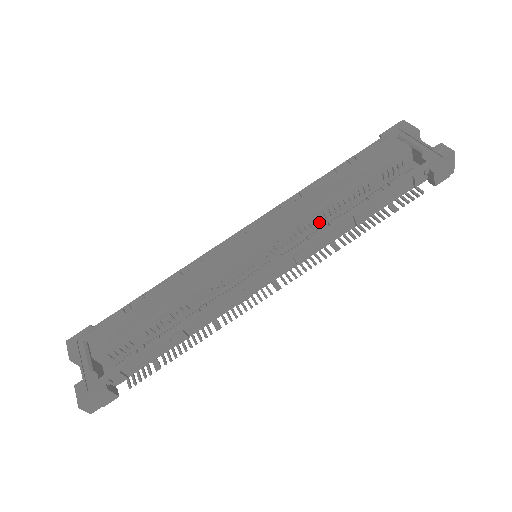
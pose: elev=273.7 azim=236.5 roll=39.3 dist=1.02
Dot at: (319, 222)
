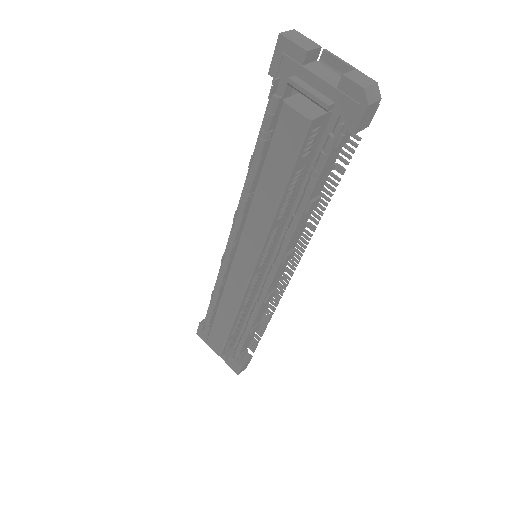
Dot at: (281, 220)
